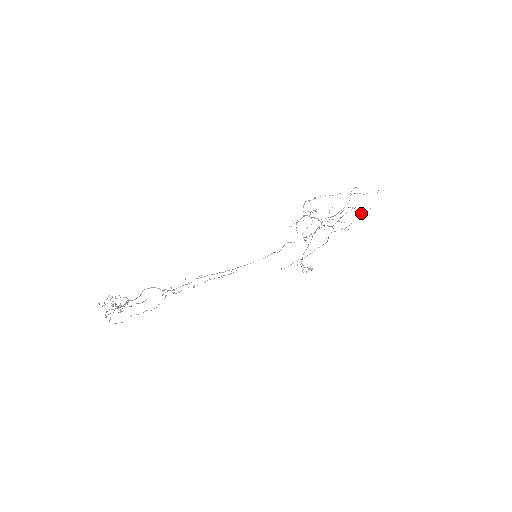
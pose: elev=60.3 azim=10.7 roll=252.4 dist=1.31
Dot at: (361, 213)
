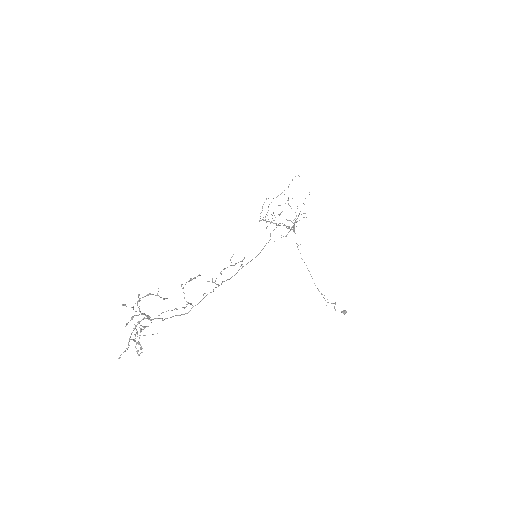
Dot at: occluded
